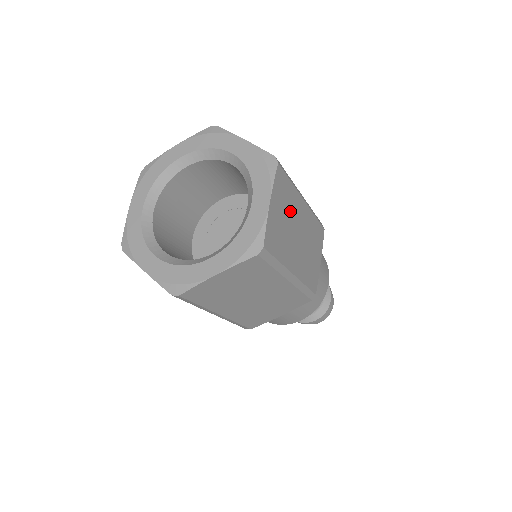
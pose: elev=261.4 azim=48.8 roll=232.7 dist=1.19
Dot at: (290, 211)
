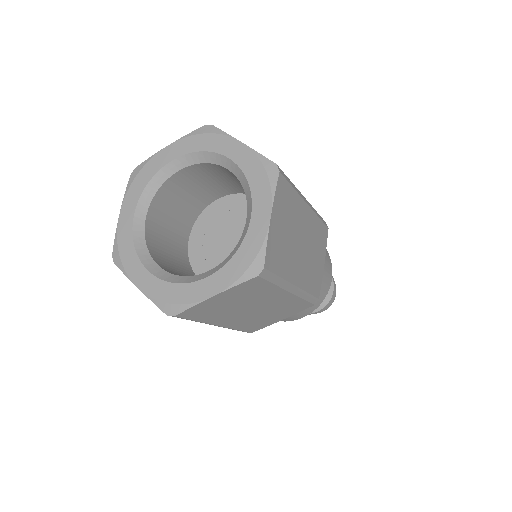
Dot at: (292, 220)
